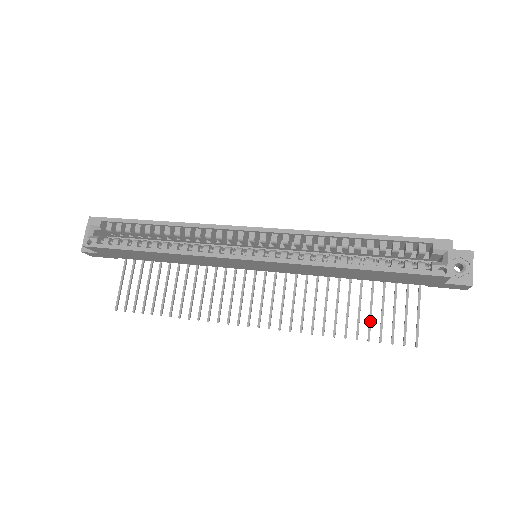
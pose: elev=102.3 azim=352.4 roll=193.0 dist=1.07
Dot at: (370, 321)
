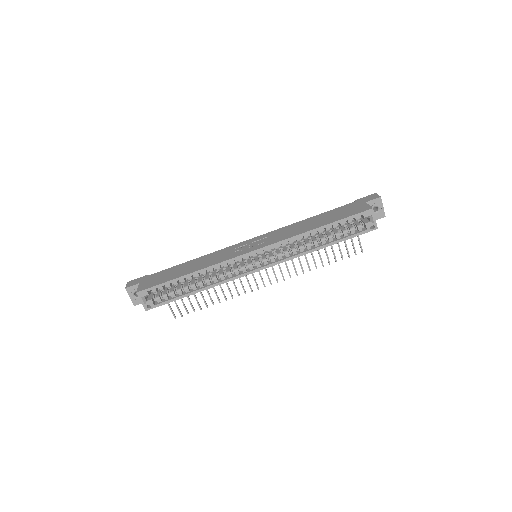
Dot at: (333, 252)
